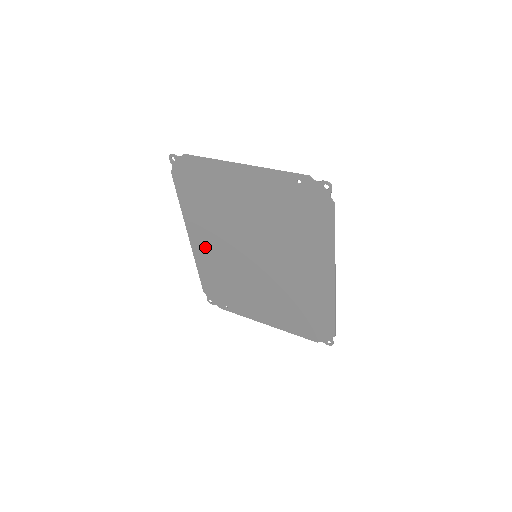
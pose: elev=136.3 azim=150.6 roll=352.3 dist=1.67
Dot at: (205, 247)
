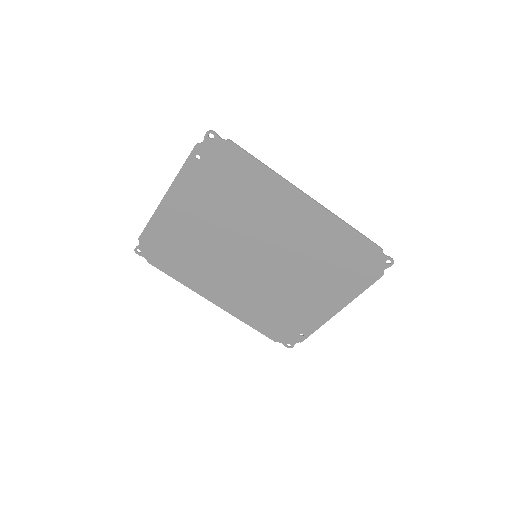
Dot at: (228, 297)
